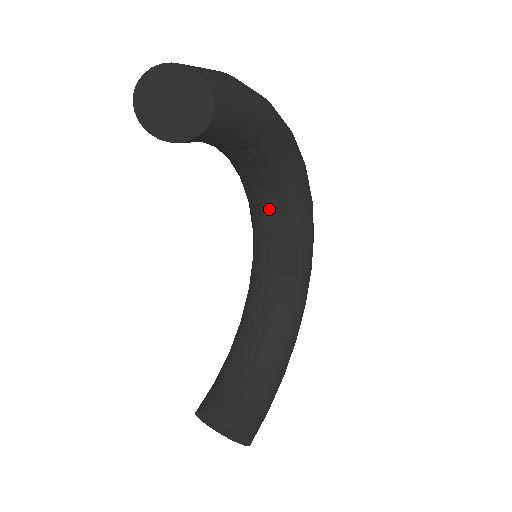
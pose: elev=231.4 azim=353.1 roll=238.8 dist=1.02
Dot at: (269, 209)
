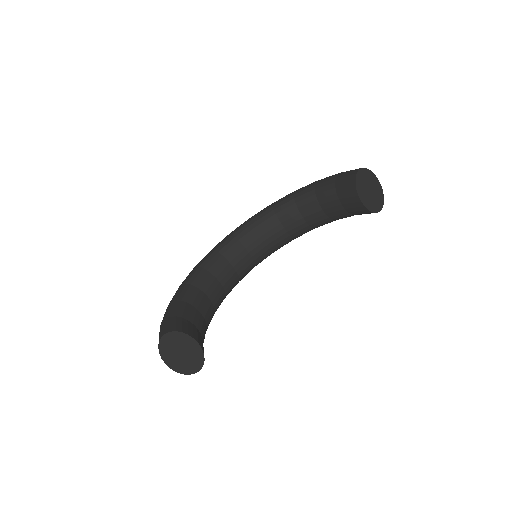
Dot at: (271, 238)
